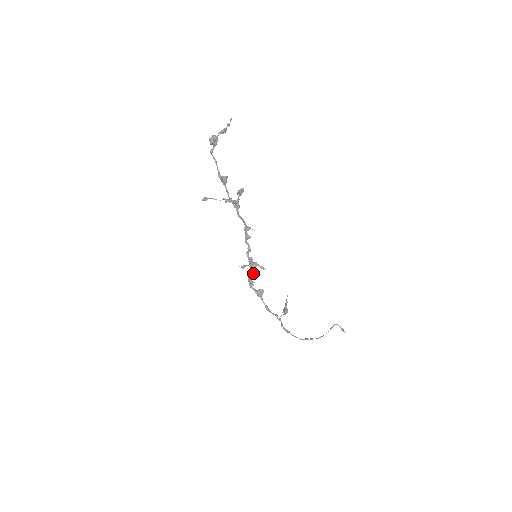
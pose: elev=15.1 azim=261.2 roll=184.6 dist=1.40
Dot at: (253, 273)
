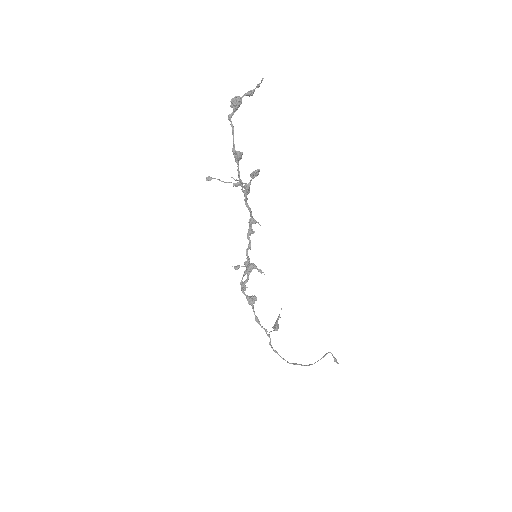
Dot at: (248, 275)
